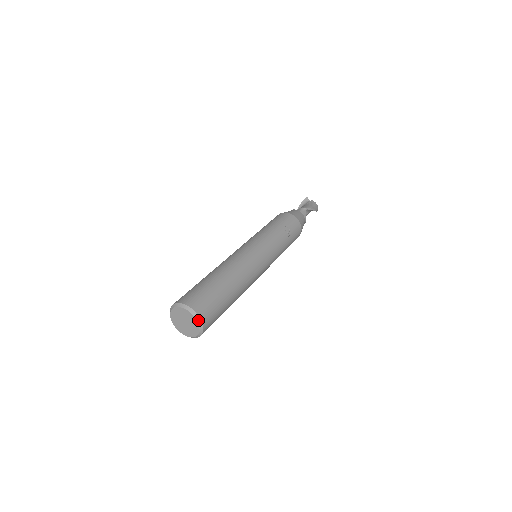
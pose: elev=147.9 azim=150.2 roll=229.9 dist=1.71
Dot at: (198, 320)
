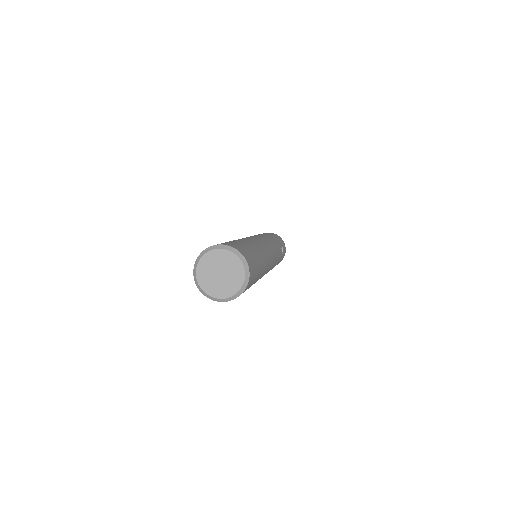
Dot at: (246, 278)
